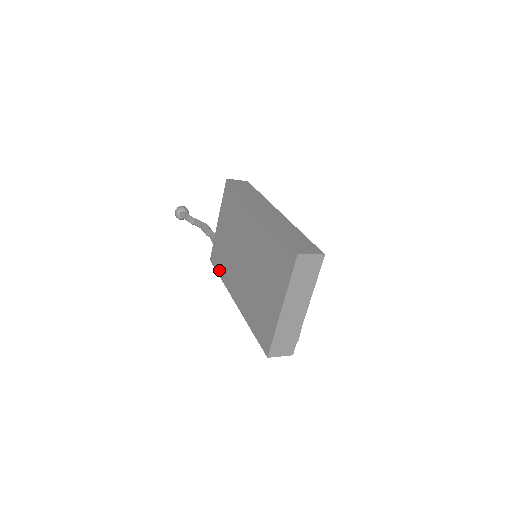
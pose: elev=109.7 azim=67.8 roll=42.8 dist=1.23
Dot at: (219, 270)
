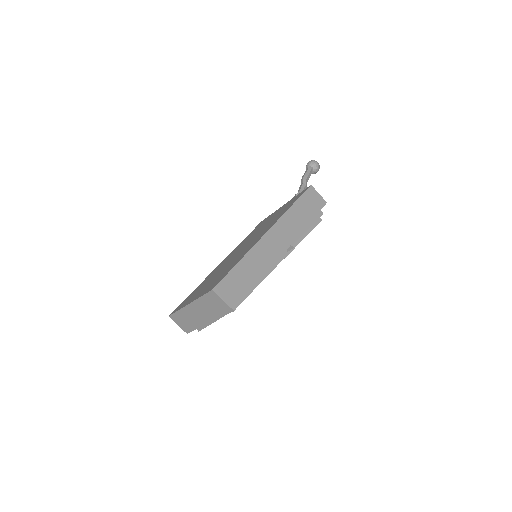
Dot at: occluded
